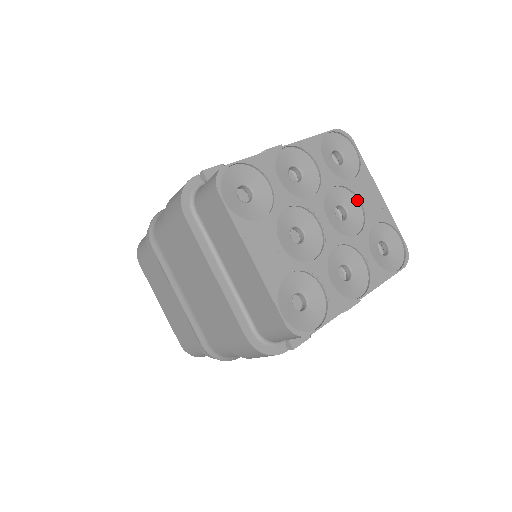
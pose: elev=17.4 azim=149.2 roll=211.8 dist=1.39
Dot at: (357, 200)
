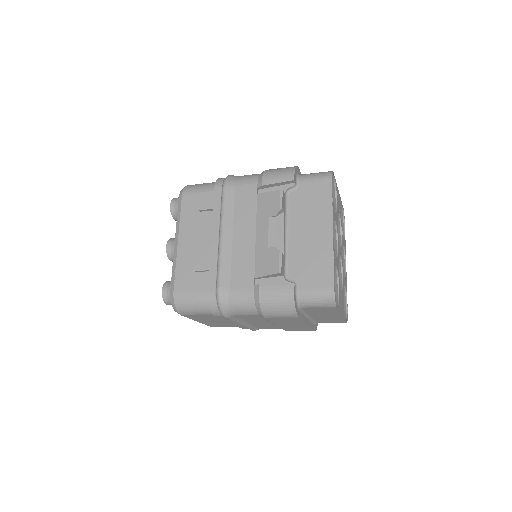
Dot at: occluded
